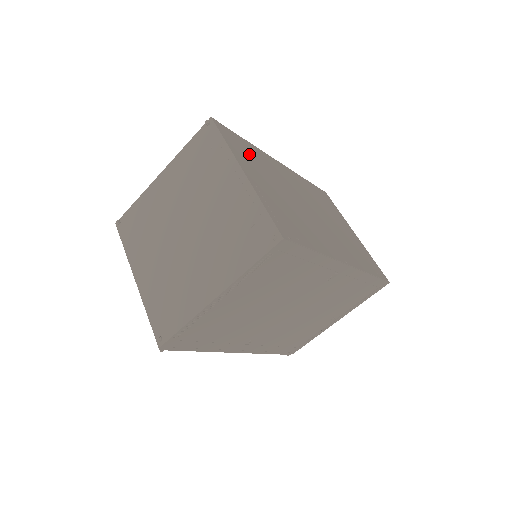
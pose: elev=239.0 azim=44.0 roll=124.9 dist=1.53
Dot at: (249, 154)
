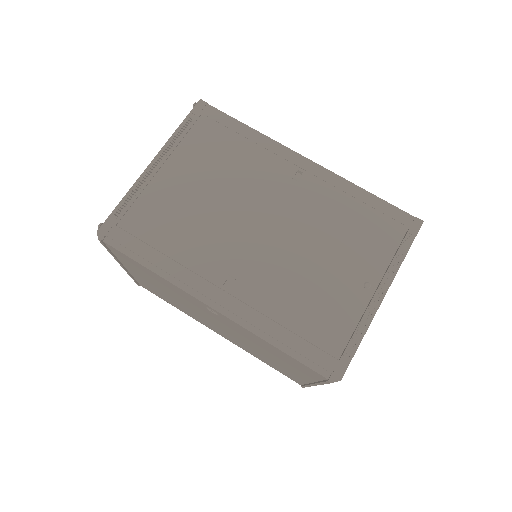
Dot at: occluded
